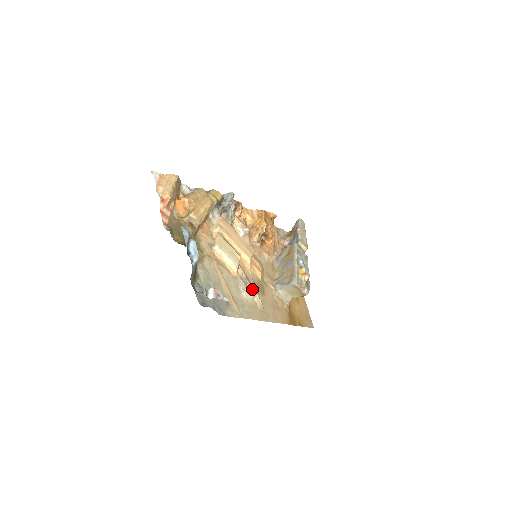
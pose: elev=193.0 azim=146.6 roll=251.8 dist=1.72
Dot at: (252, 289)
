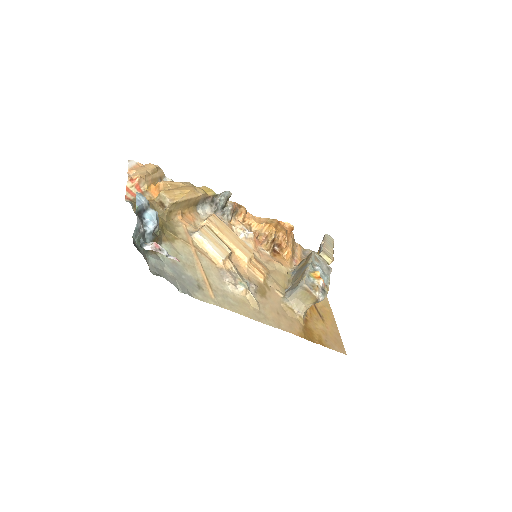
Dot at: (243, 284)
